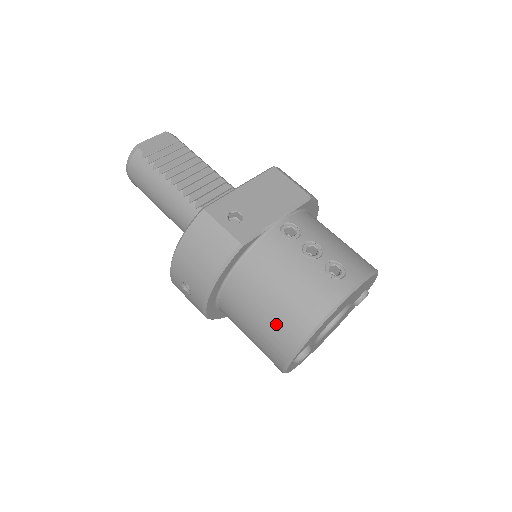
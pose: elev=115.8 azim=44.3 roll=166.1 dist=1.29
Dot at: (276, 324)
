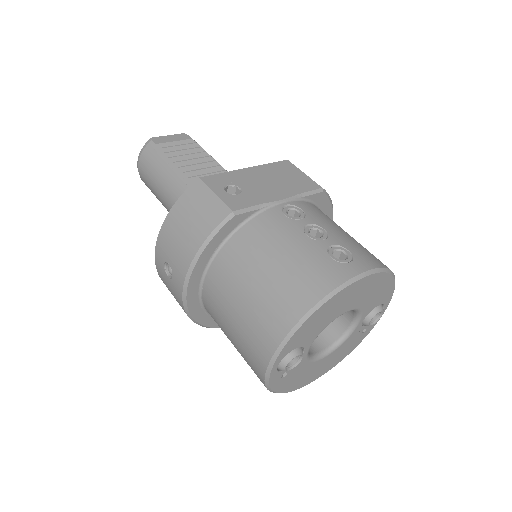
Dot at: (261, 309)
